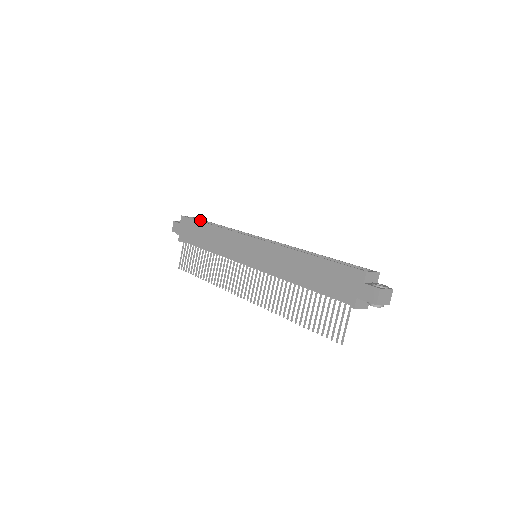
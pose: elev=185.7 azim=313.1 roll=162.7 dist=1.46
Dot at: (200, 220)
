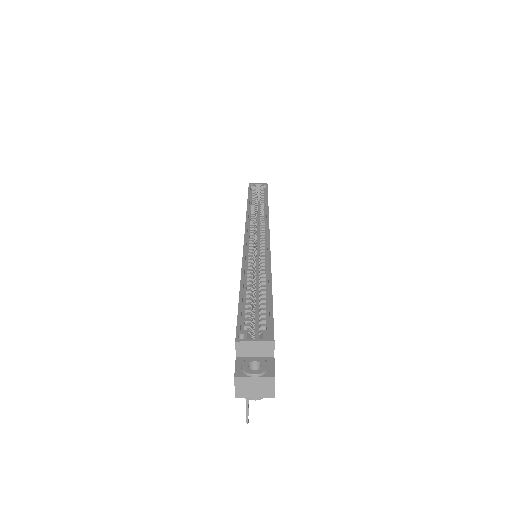
Dot at: (265, 189)
